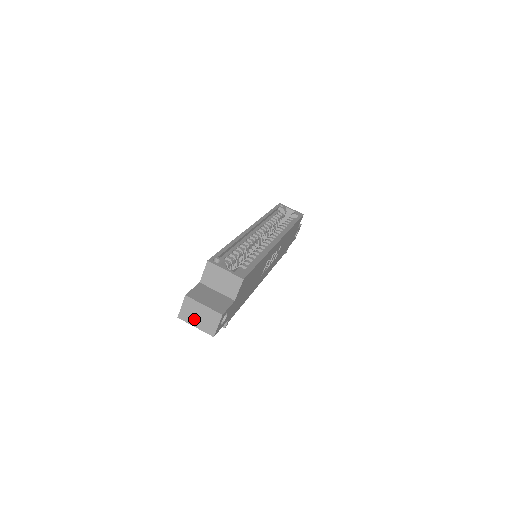
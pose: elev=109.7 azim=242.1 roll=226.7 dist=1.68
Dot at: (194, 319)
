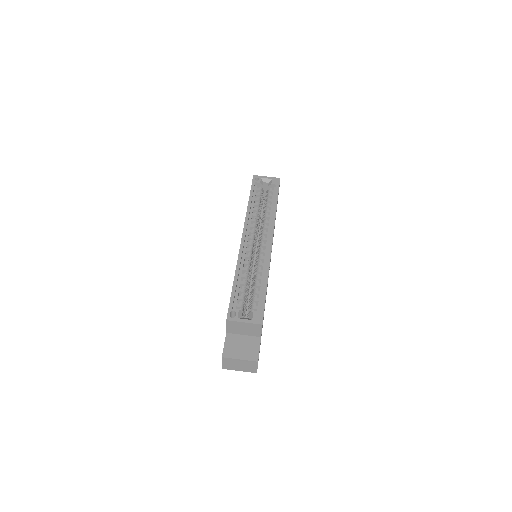
Dot at: (236, 367)
